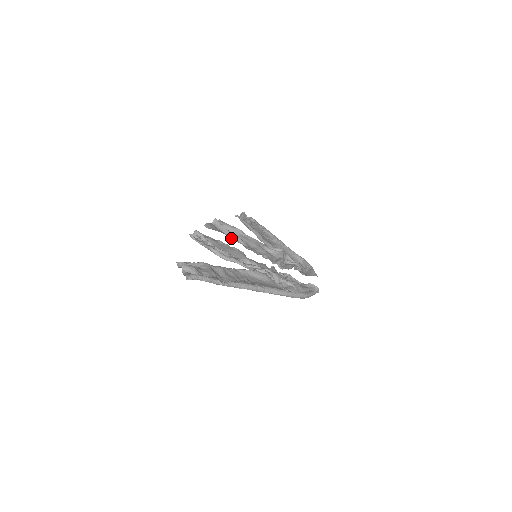
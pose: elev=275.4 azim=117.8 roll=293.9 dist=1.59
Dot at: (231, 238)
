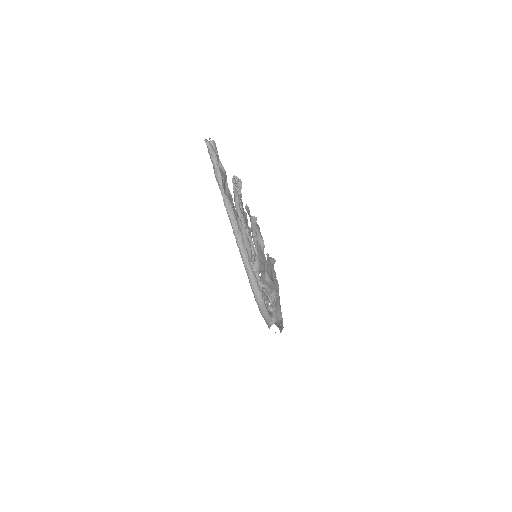
Dot at: occluded
